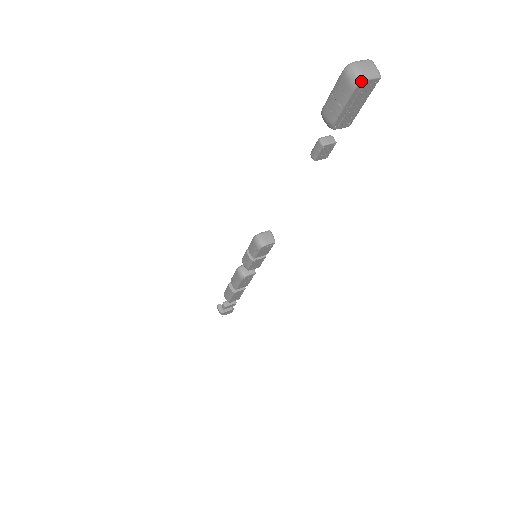
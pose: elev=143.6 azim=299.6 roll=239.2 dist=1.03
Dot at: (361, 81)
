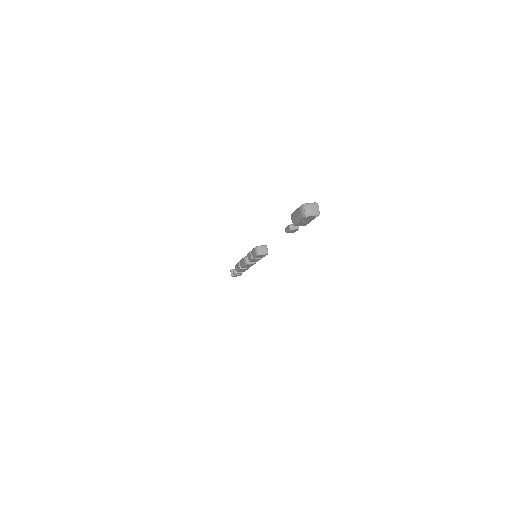
Dot at: (307, 216)
